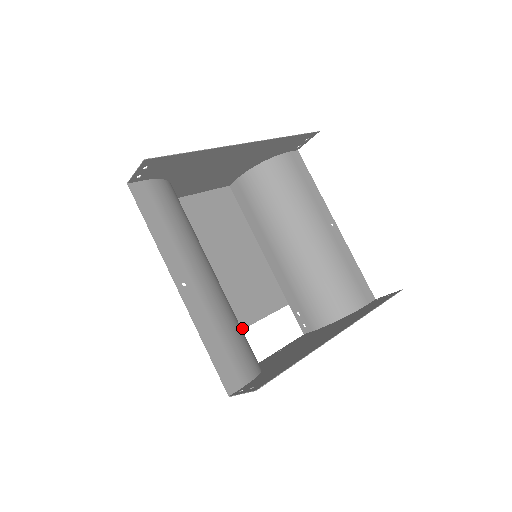
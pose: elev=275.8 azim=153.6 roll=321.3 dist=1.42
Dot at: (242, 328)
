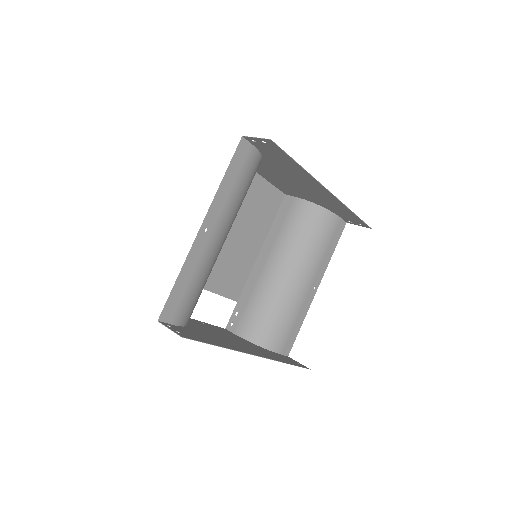
Dot at: occluded
